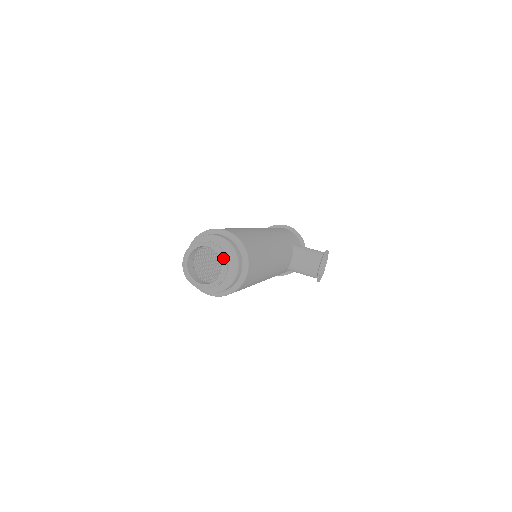
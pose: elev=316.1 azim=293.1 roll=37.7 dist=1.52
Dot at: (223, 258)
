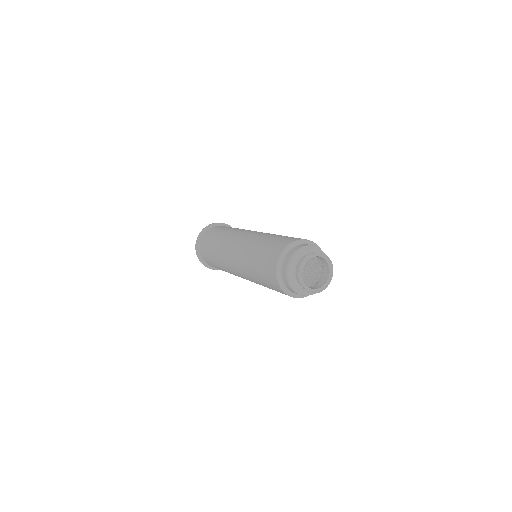
Dot at: (329, 262)
